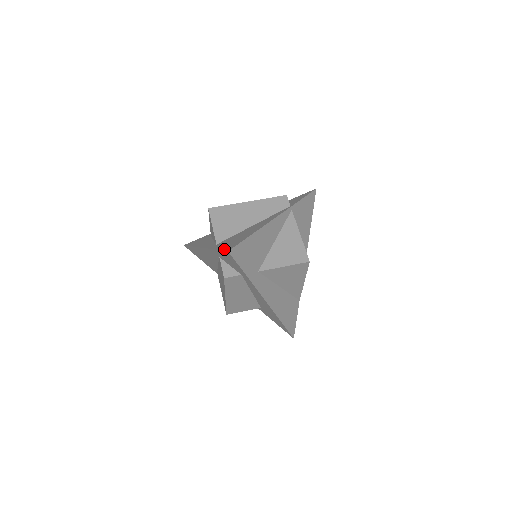
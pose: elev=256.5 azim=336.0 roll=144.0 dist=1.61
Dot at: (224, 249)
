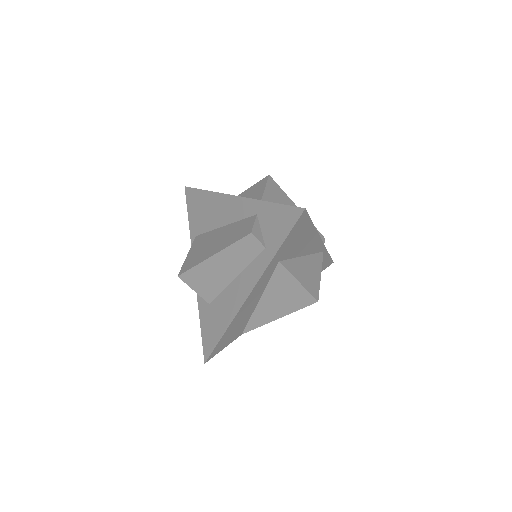
Dot at: (292, 206)
